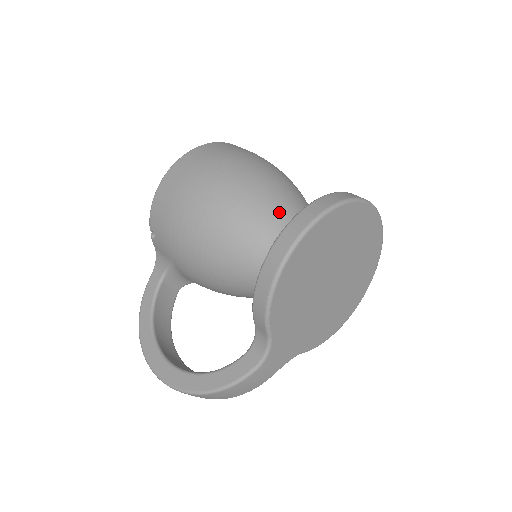
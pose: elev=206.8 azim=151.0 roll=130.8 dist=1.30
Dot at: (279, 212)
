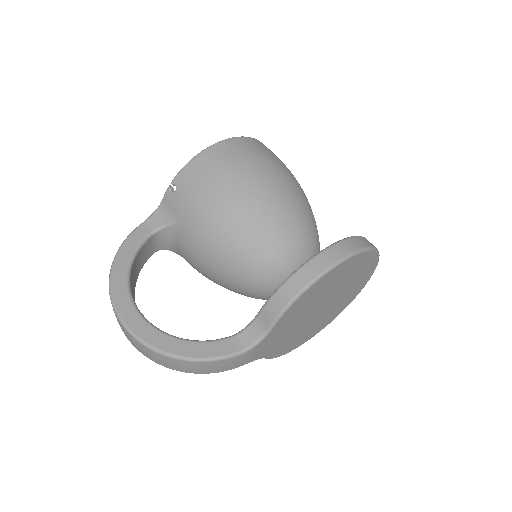
Dot at: (308, 230)
